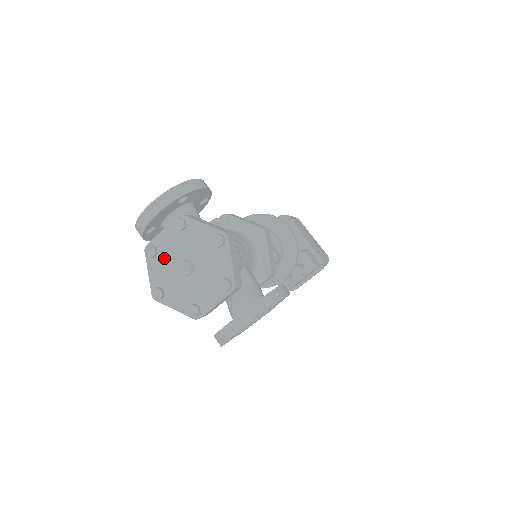
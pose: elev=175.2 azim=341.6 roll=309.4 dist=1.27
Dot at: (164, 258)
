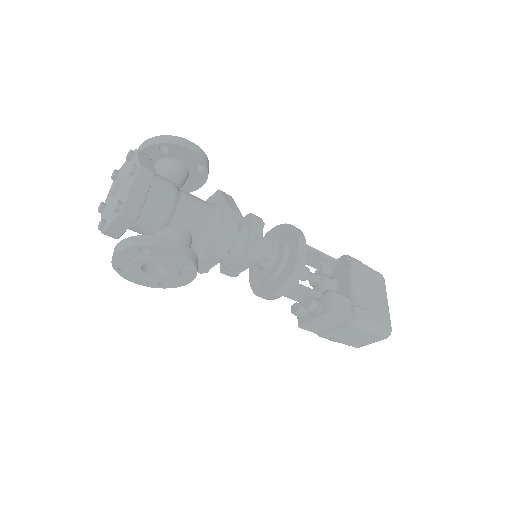
Dot at: (117, 182)
